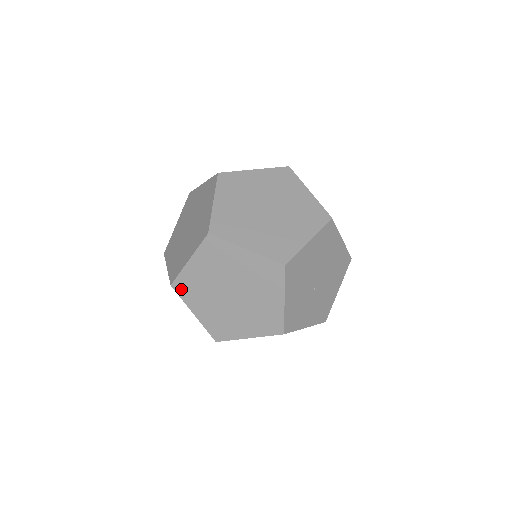
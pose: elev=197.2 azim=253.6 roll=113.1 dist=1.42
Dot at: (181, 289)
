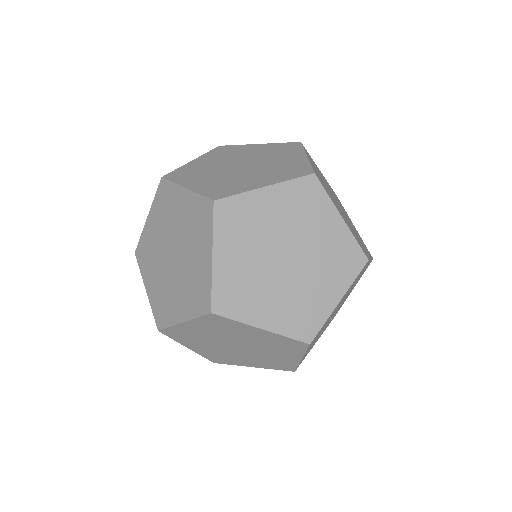
Dot at: (172, 335)
